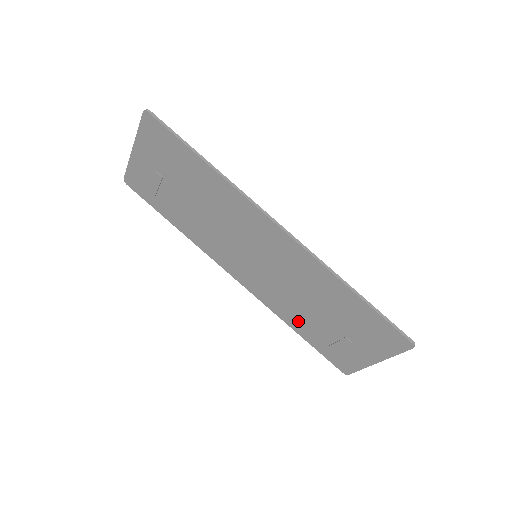
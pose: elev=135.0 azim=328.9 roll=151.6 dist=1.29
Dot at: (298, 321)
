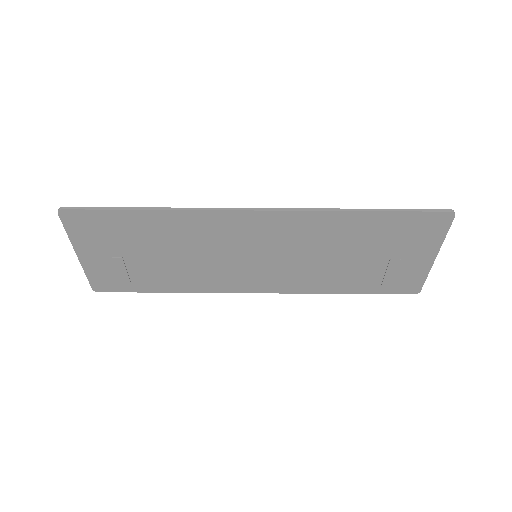
Dot at: (339, 282)
